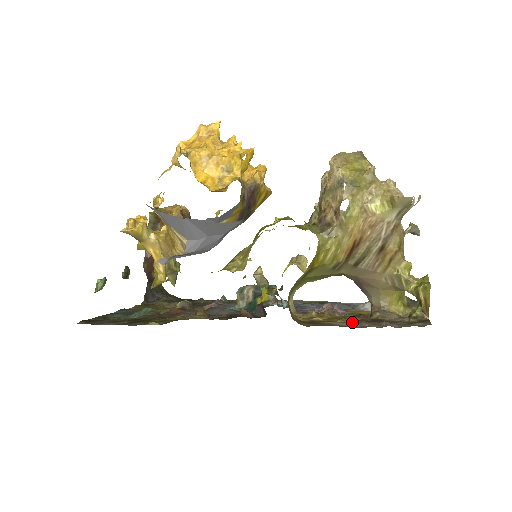
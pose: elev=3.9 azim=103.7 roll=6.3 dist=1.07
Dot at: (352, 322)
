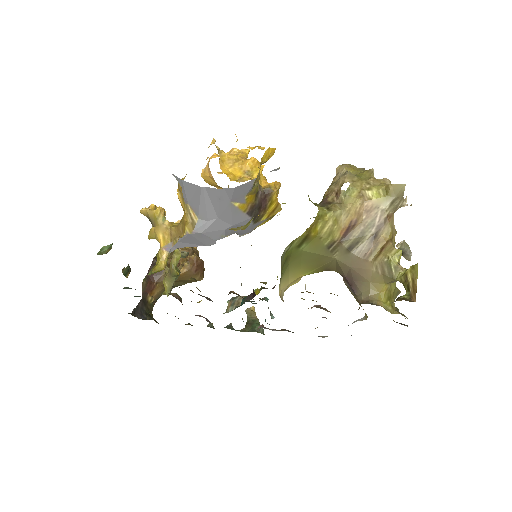
Dot at: occluded
